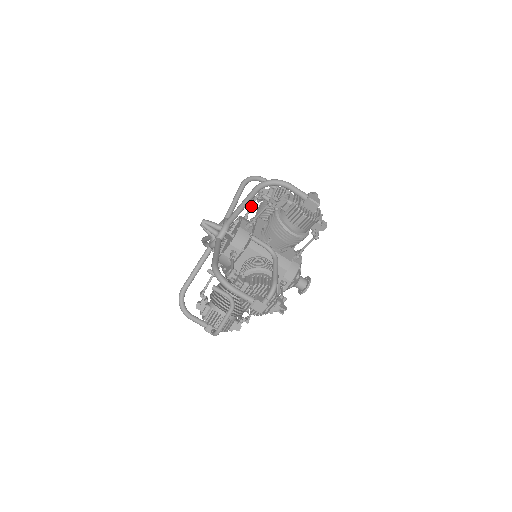
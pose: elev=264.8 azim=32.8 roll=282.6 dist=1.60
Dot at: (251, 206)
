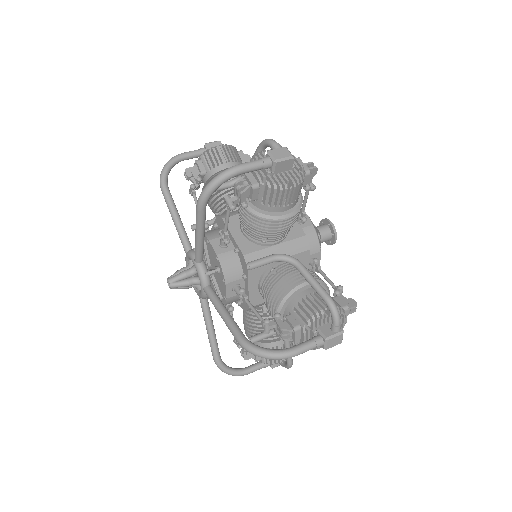
Dot at: occluded
